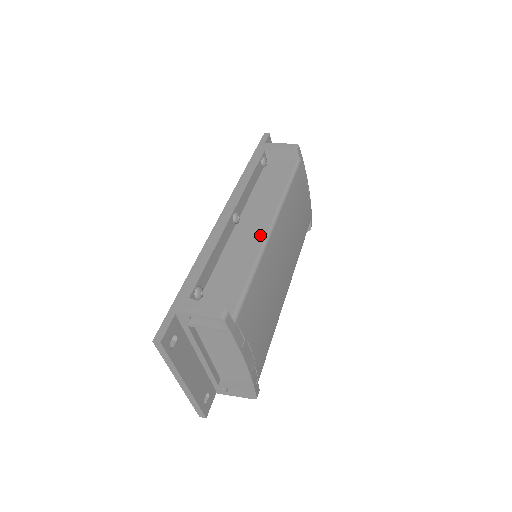
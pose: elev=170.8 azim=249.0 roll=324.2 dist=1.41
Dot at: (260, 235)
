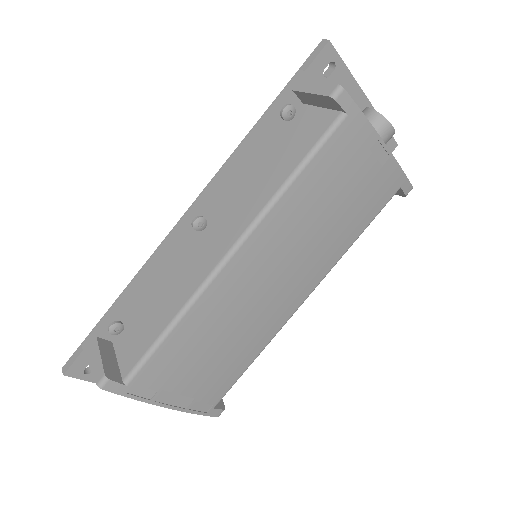
Dot at: (210, 264)
